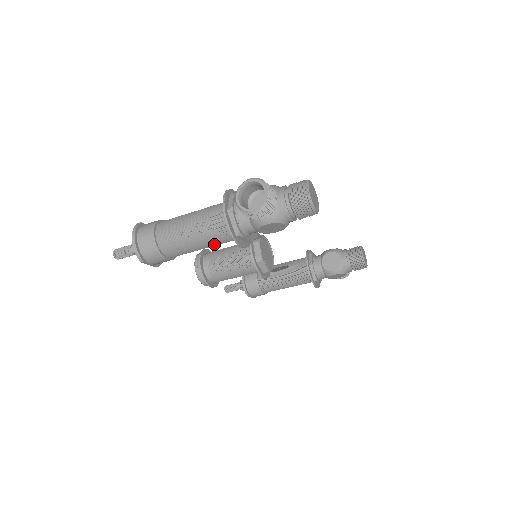
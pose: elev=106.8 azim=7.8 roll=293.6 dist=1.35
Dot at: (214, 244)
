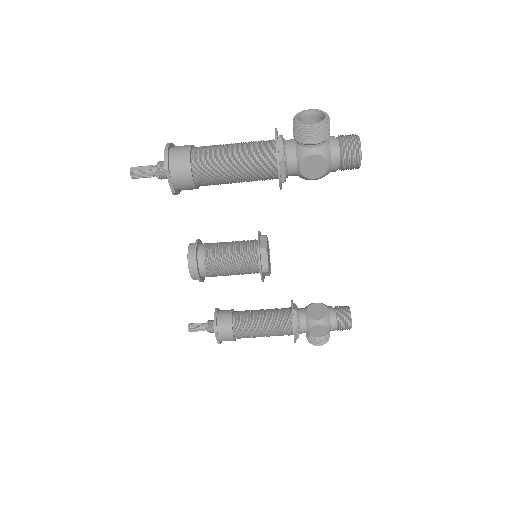
Dot at: (249, 173)
